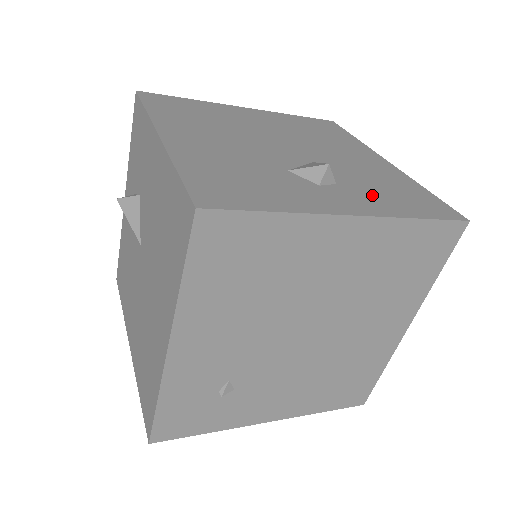
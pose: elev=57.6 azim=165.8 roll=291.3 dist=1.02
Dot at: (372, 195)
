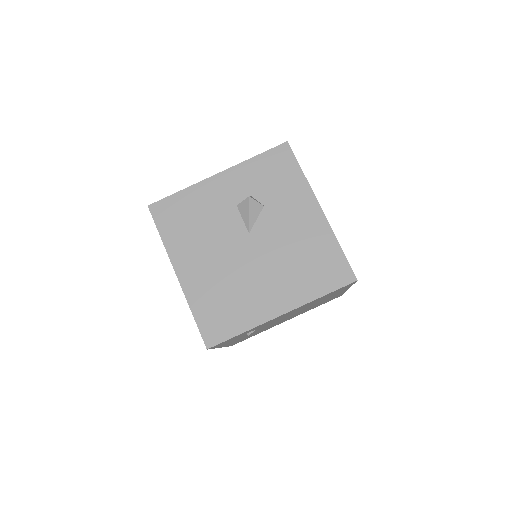
Dot at: occluded
